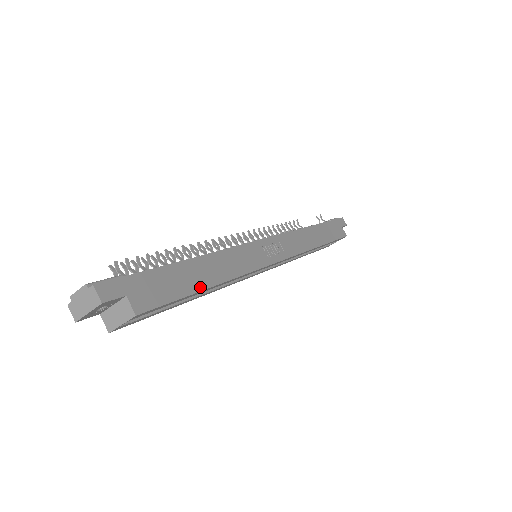
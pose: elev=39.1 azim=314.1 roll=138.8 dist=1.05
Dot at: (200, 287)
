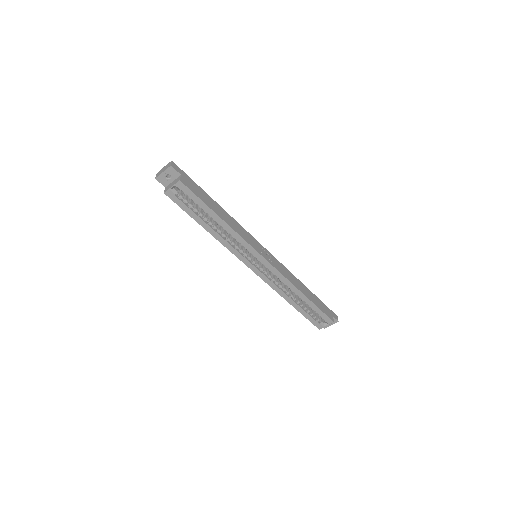
Dot at: (214, 210)
